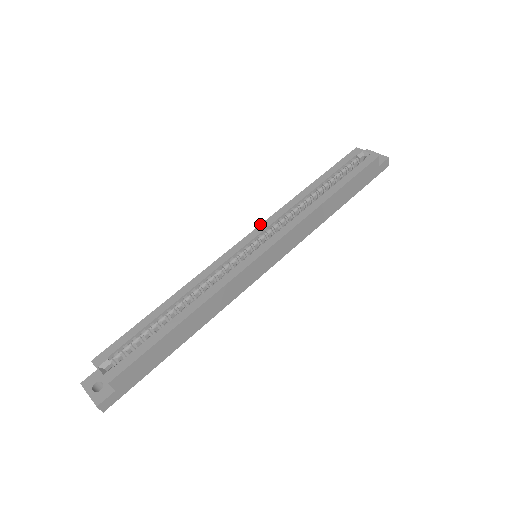
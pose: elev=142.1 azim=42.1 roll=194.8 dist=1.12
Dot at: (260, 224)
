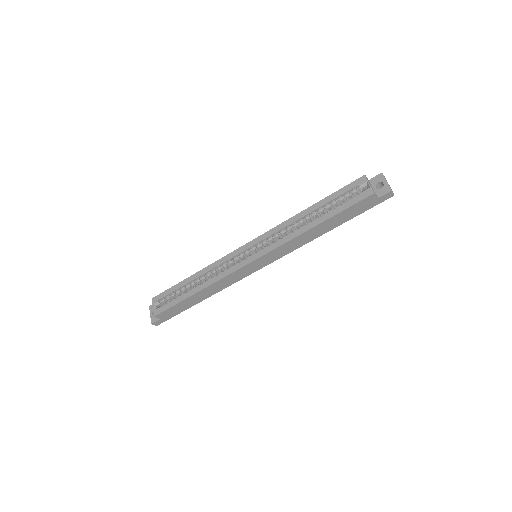
Dot at: (262, 234)
